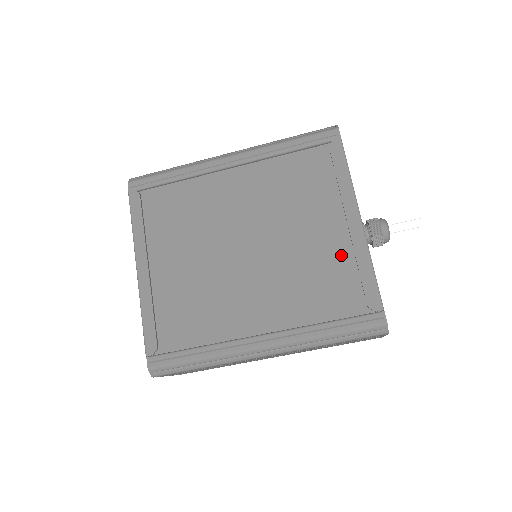
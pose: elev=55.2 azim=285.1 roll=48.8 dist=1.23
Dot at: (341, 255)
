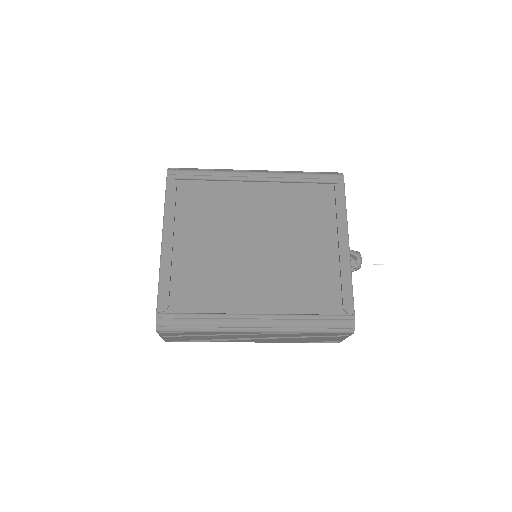
Dot at: (329, 267)
